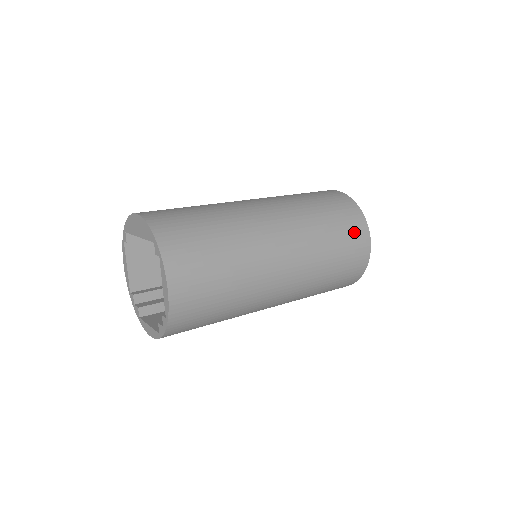
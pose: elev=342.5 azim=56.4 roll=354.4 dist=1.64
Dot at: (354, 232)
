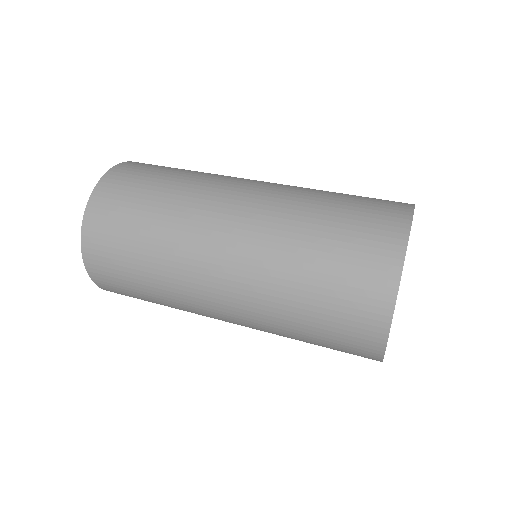
Dot at: (359, 295)
